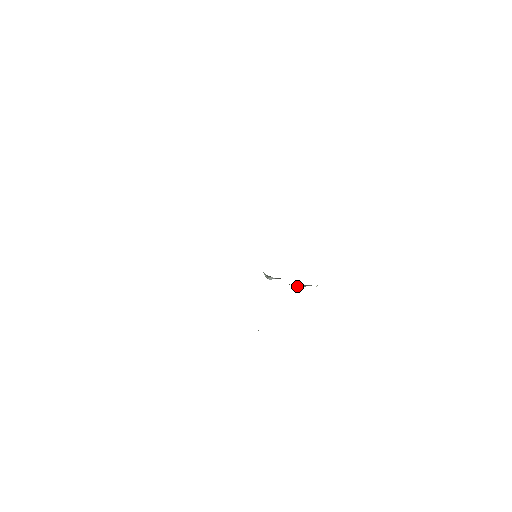
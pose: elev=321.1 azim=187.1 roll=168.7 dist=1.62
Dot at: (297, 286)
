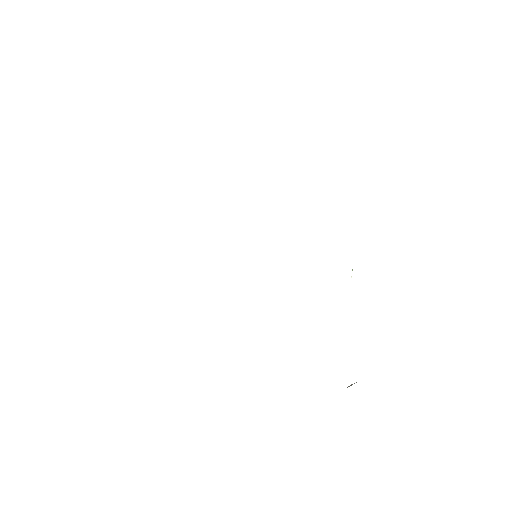
Dot at: occluded
